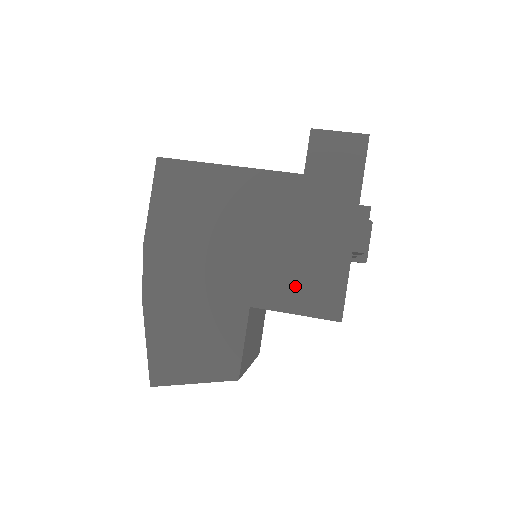
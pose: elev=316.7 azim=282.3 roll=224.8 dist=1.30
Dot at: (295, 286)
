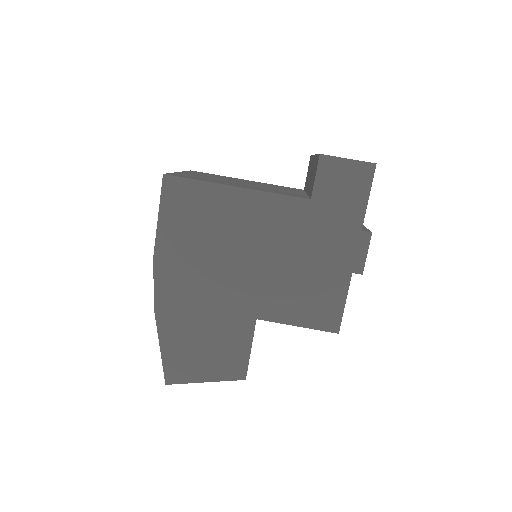
Dot at: (298, 302)
